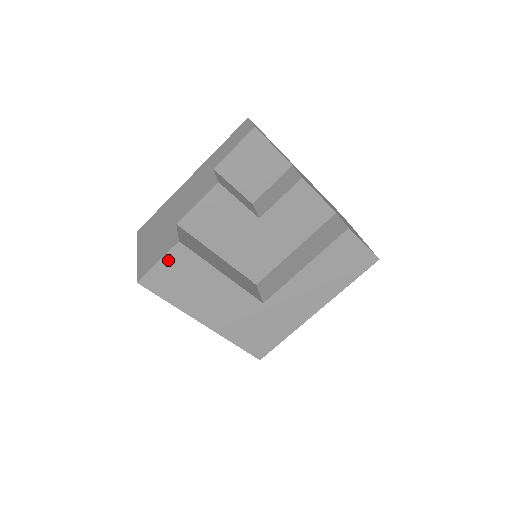
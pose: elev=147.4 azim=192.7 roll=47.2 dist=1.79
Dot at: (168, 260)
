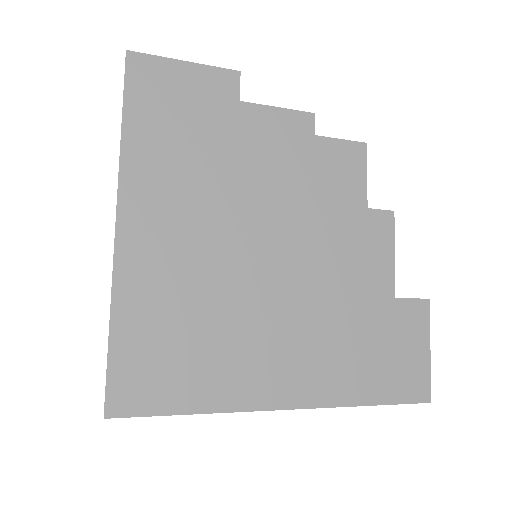
Dot at: (200, 75)
